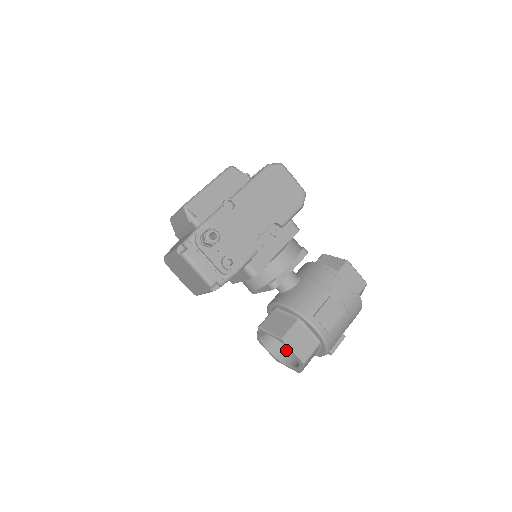
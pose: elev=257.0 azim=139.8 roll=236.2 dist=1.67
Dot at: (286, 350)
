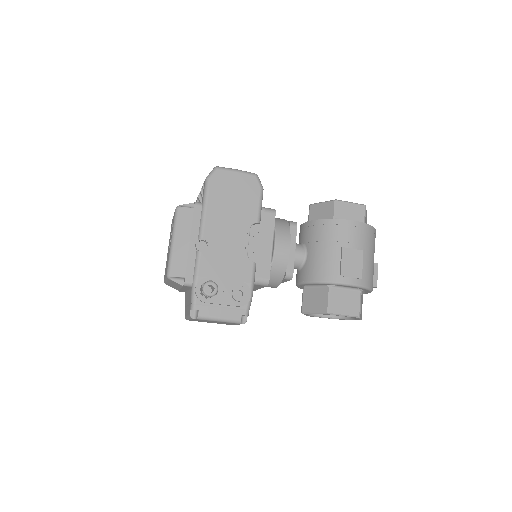
Dot at: occluded
